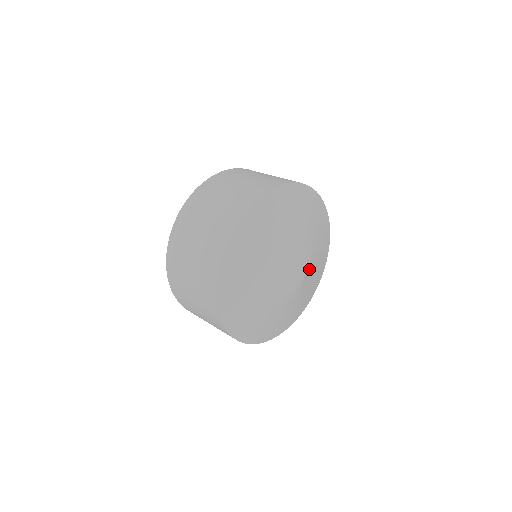
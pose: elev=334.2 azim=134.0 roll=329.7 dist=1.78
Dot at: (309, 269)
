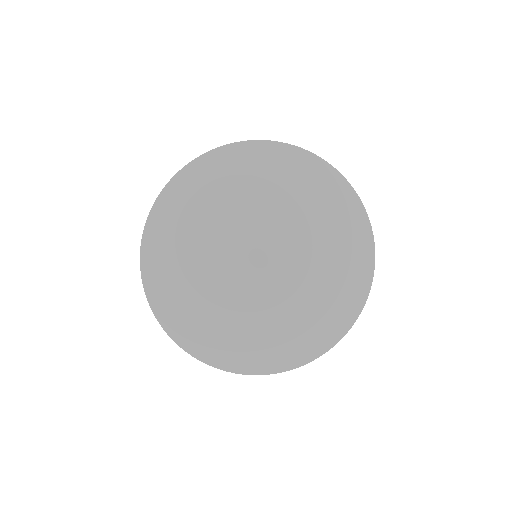
Dot at: (282, 251)
